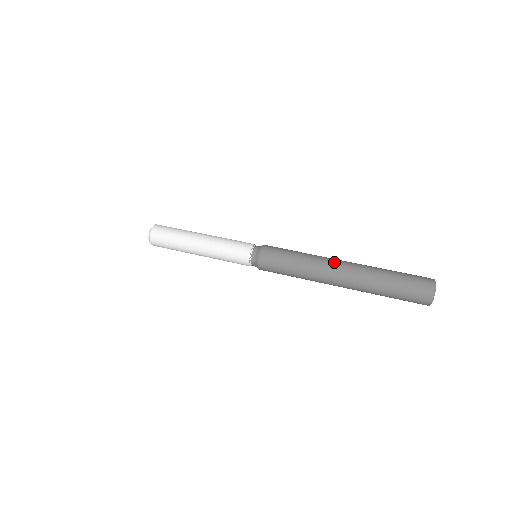
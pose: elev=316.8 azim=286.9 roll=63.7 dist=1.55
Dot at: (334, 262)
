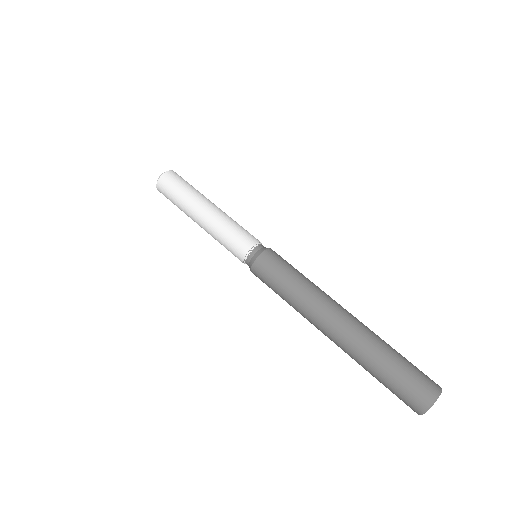
Dot at: (339, 304)
